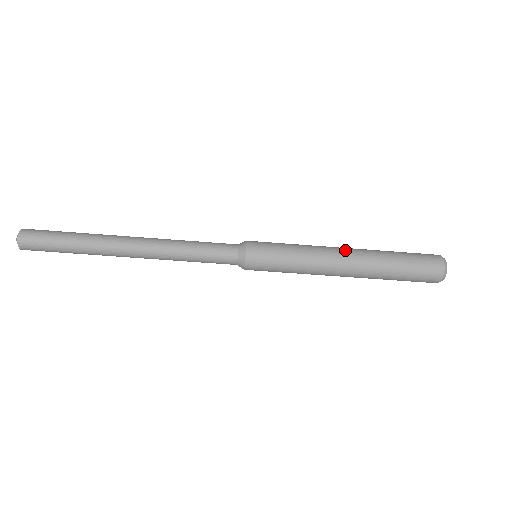
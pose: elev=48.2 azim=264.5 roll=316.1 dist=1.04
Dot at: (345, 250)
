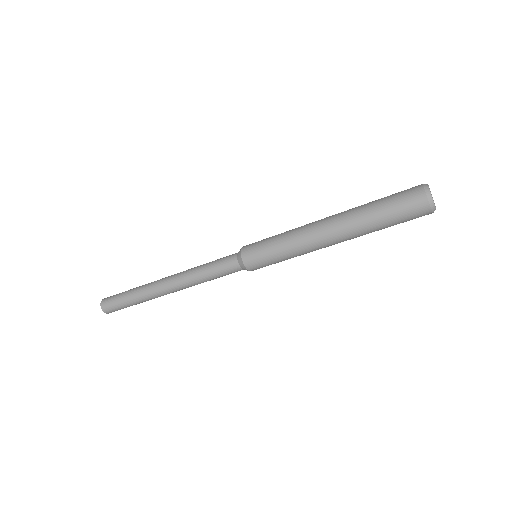
Dot at: (325, 218)
